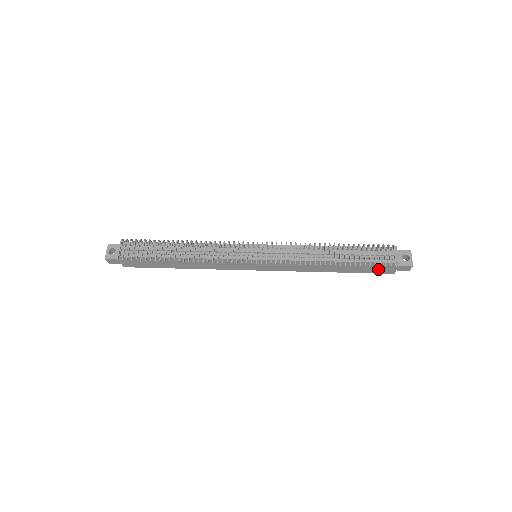
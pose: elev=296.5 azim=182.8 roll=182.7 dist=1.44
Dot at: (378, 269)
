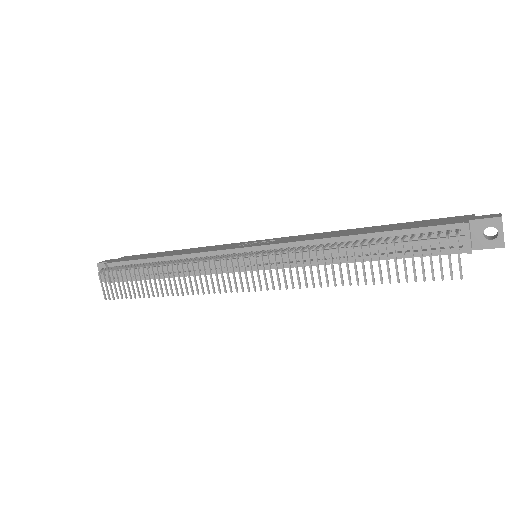
Dot at: occluded
